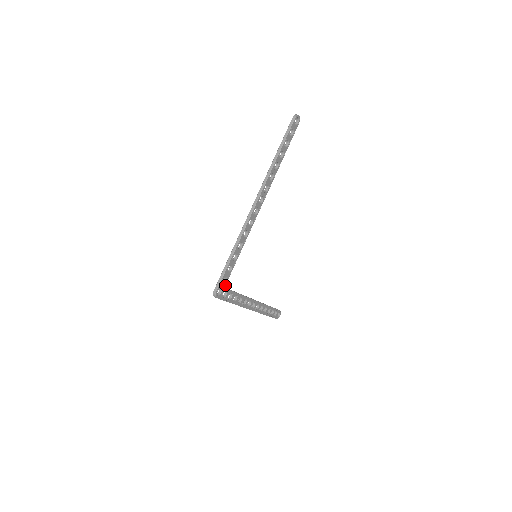
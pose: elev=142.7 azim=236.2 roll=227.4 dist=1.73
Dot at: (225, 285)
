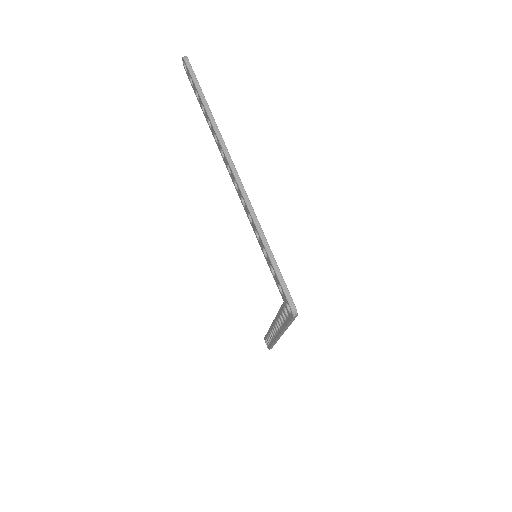
Dot at: occluded
